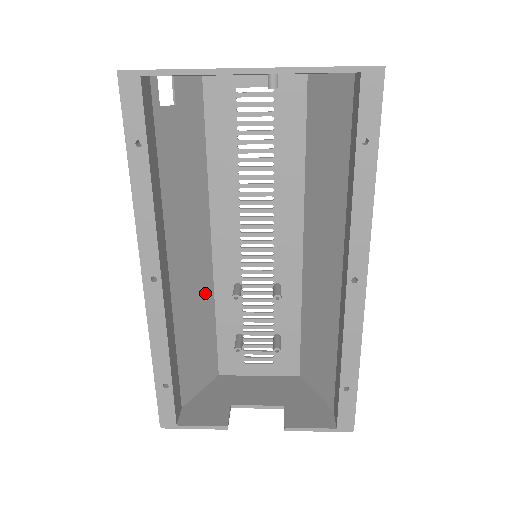
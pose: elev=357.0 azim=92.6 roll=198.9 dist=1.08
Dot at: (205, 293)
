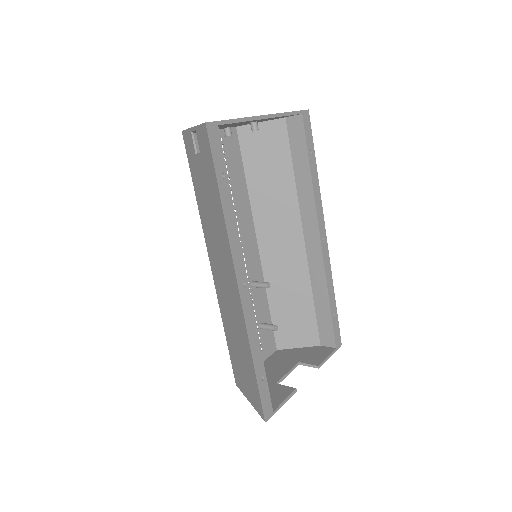
Dot at: occluded
